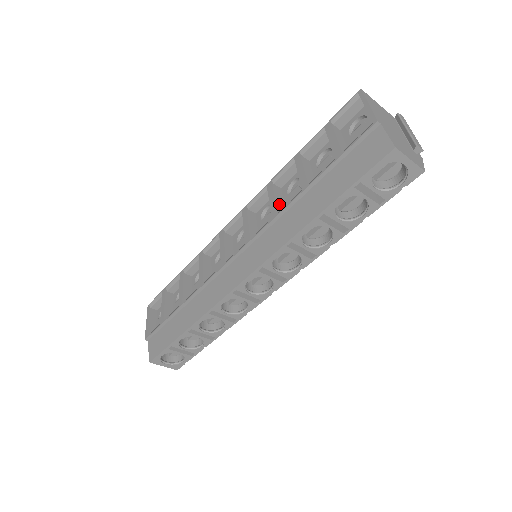
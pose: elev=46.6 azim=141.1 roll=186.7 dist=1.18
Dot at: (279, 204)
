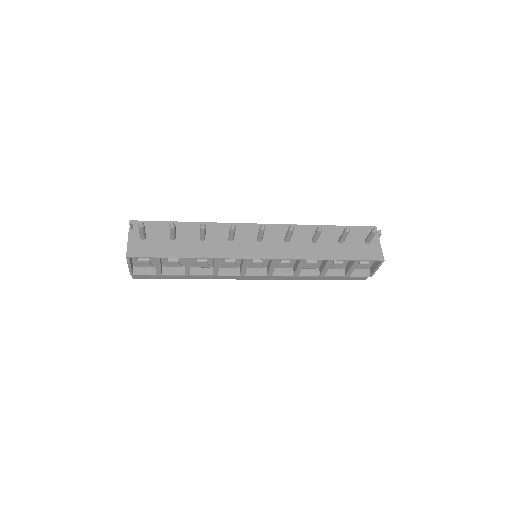
Dot at: occluded
